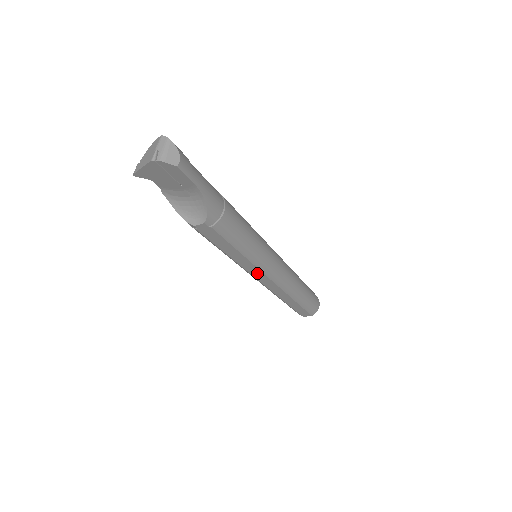
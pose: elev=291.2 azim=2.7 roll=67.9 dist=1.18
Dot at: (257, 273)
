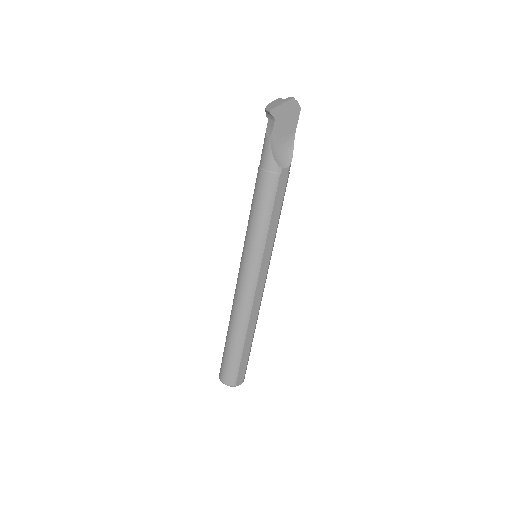
Dot at: (265, 265)
